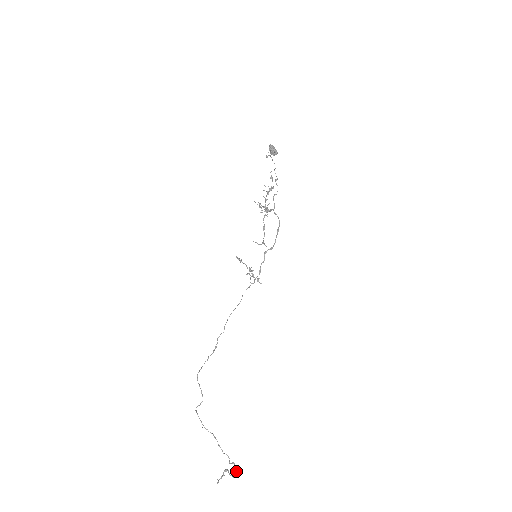
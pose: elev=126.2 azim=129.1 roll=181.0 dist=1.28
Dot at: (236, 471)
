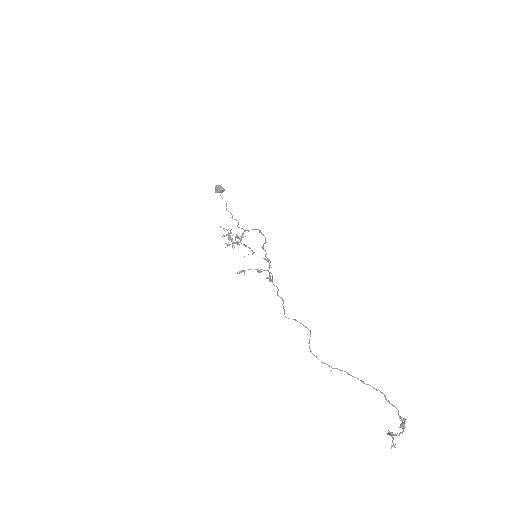
Dot at: (400, 418)
